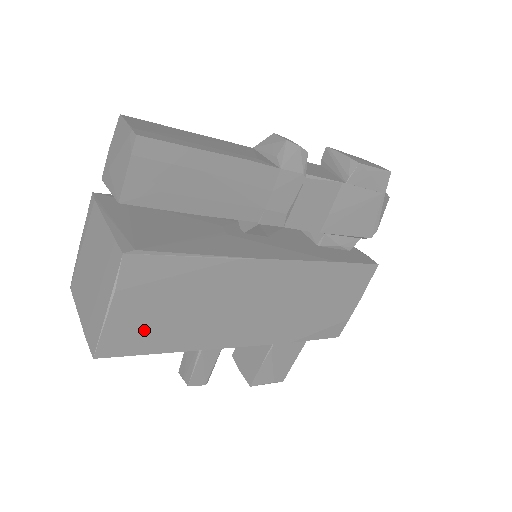
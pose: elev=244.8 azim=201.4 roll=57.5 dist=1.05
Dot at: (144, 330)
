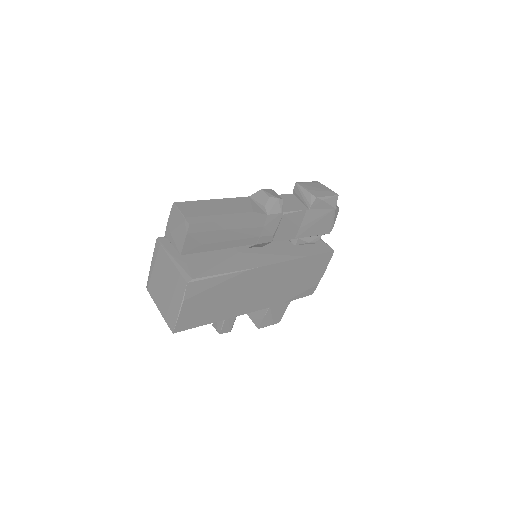
Dot at: (198, 315)
